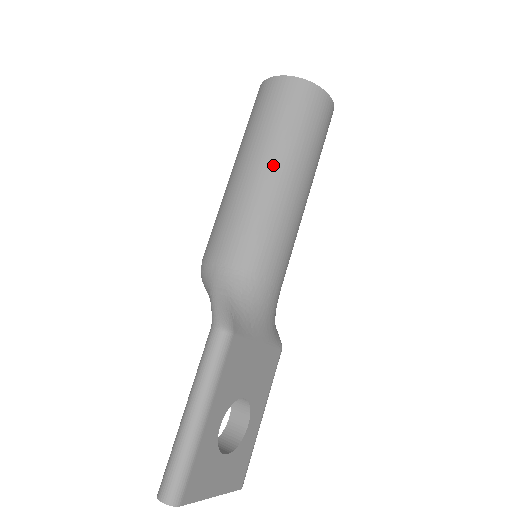
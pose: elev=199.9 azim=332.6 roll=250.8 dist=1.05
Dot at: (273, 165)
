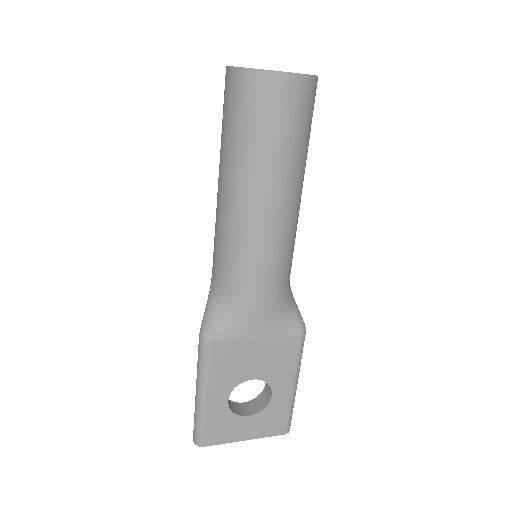
Dot at: (230, 179)
